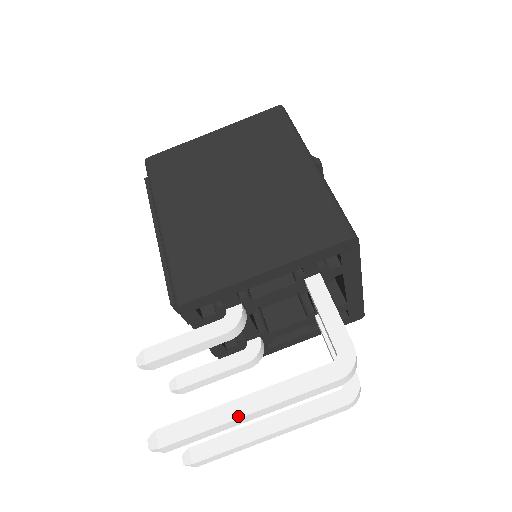
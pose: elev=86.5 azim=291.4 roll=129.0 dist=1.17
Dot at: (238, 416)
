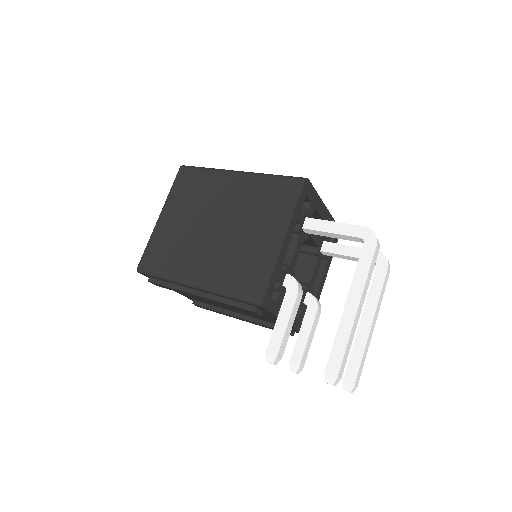
Dot at: (354, 316)
